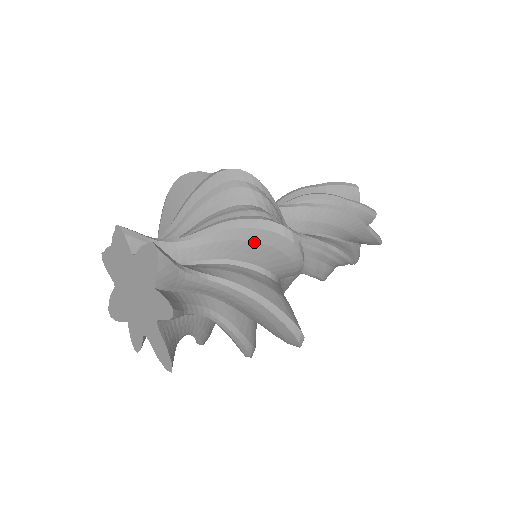
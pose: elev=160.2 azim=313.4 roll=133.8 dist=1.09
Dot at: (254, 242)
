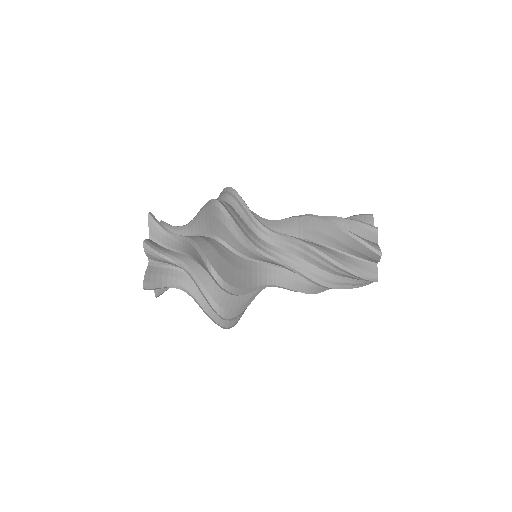
Dot at: (207, 216)
